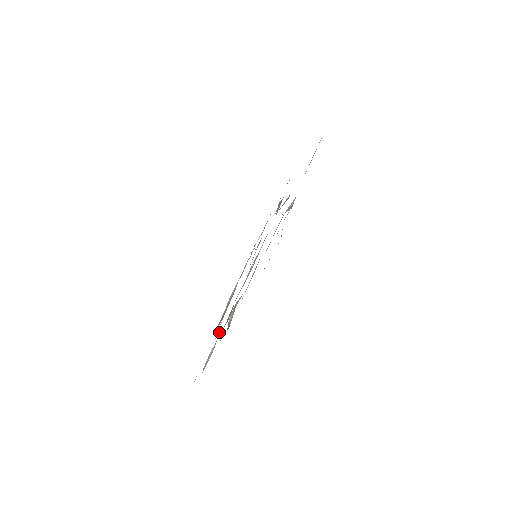
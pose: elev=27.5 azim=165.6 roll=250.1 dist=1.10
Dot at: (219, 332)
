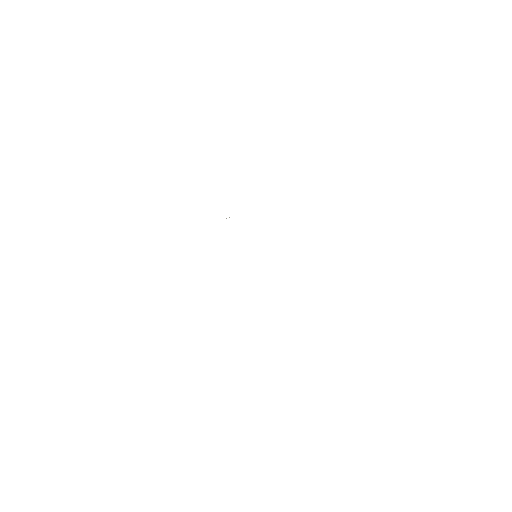
Dot at: occluded
